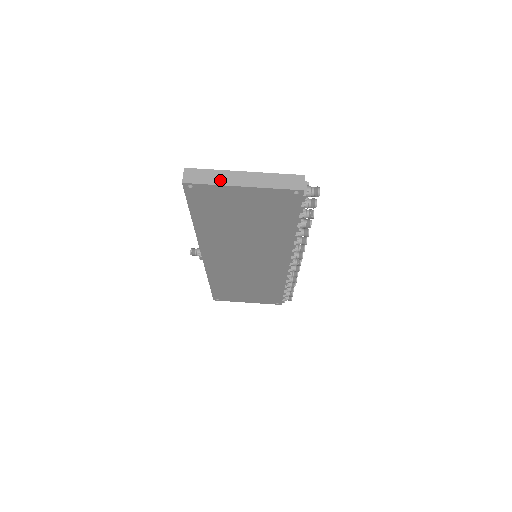
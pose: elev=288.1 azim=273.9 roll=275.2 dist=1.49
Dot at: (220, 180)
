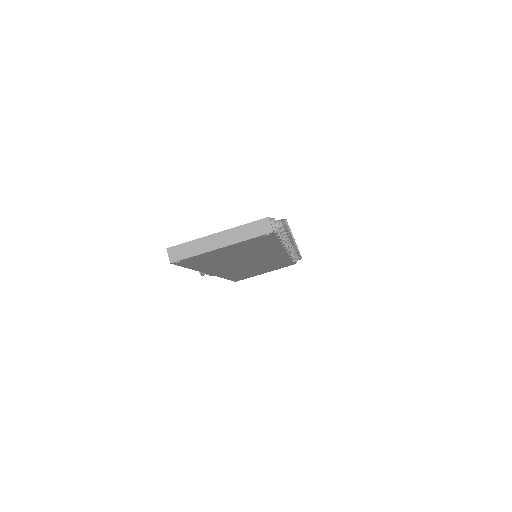
Dot at: (200, 249)
